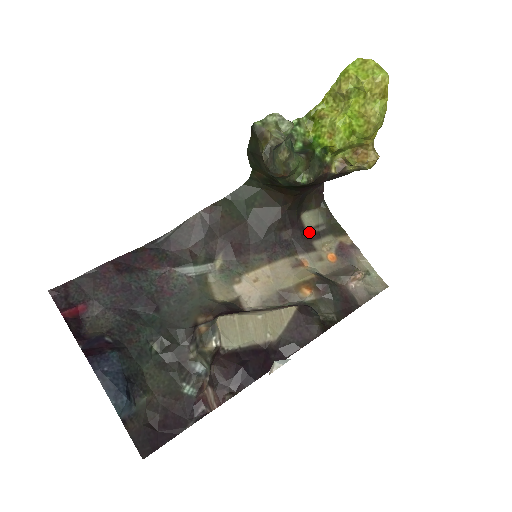
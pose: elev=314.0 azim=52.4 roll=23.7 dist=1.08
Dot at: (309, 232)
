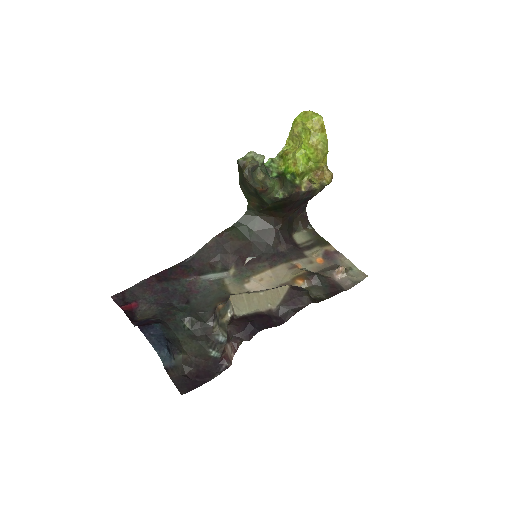
Dot at: (300, 246)
